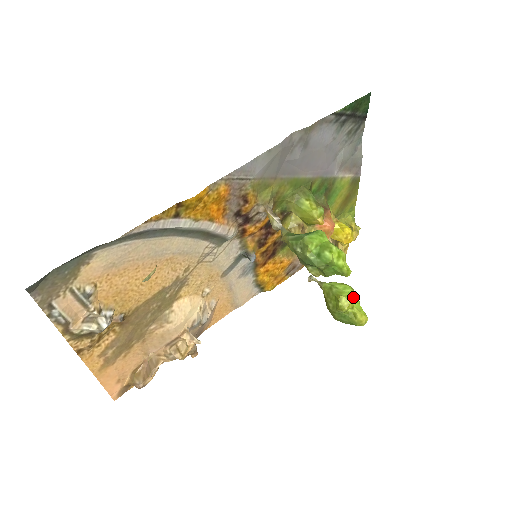
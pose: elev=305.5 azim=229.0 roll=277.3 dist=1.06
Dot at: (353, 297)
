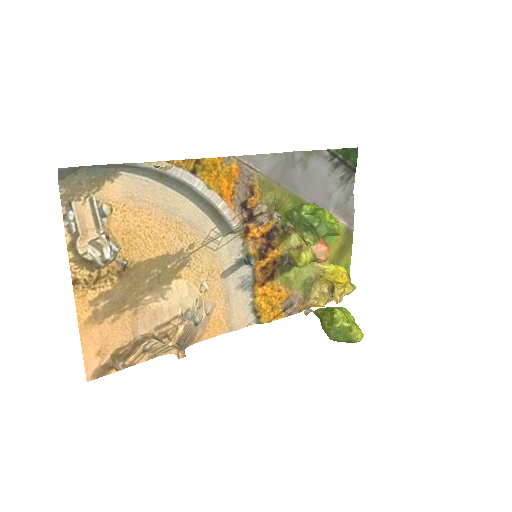
Dot at: (348, 315)
